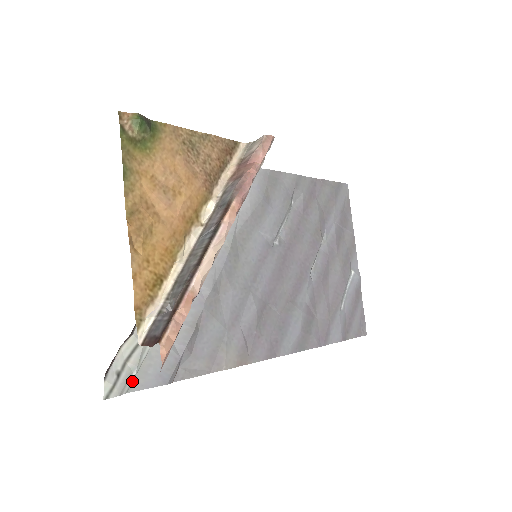
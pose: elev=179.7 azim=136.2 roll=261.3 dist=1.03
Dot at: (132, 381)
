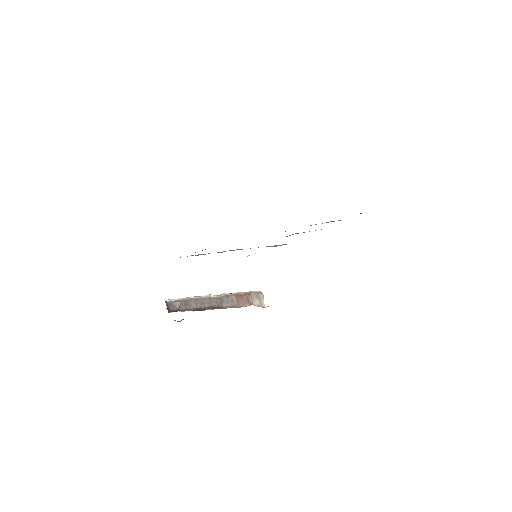
Dot at: occluded
